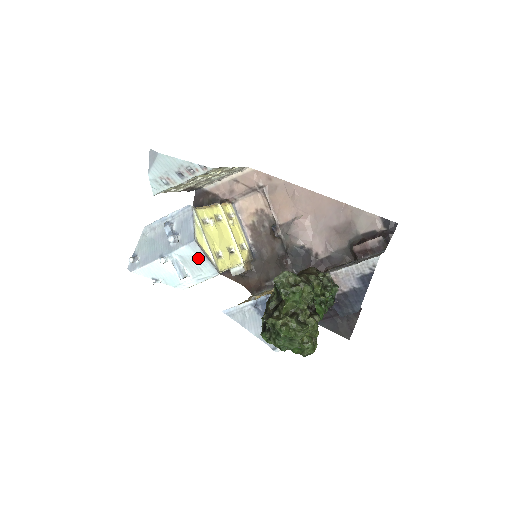
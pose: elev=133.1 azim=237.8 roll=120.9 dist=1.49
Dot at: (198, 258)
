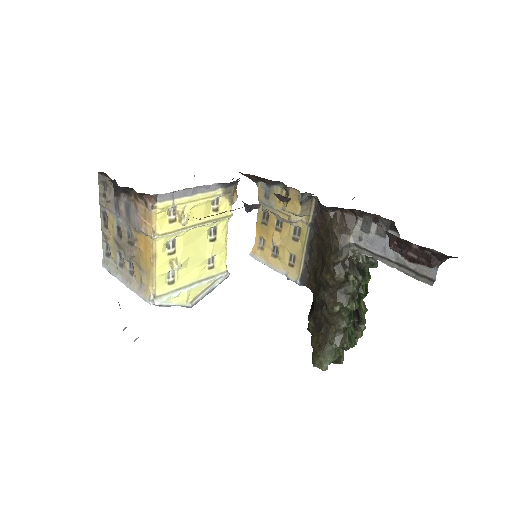
Dot at: occluded
